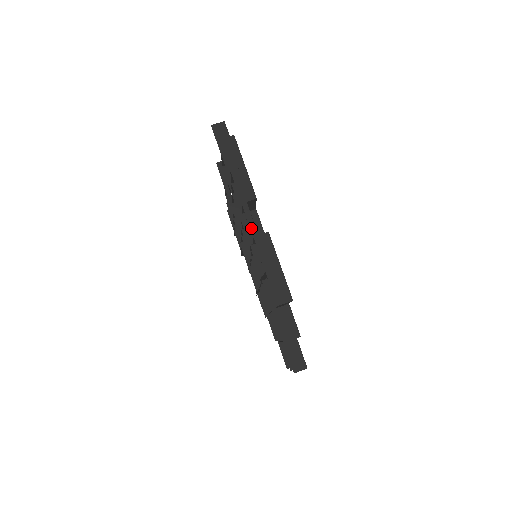
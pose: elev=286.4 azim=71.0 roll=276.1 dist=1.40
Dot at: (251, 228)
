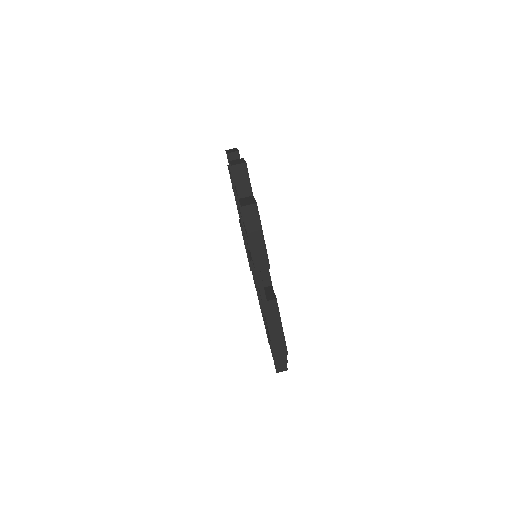
Dot at: (261, 295)
